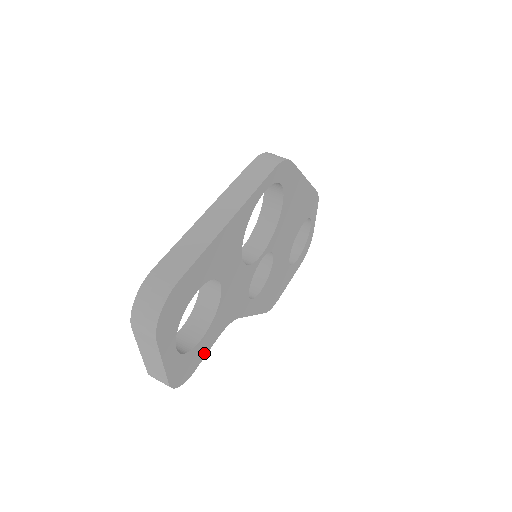
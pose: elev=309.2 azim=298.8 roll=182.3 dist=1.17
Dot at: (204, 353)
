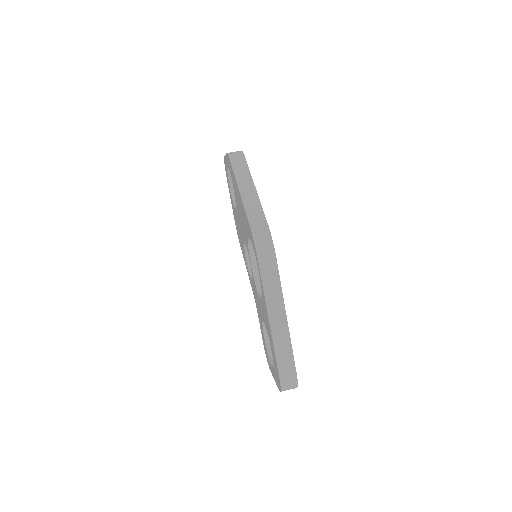
Dot at: occluded
